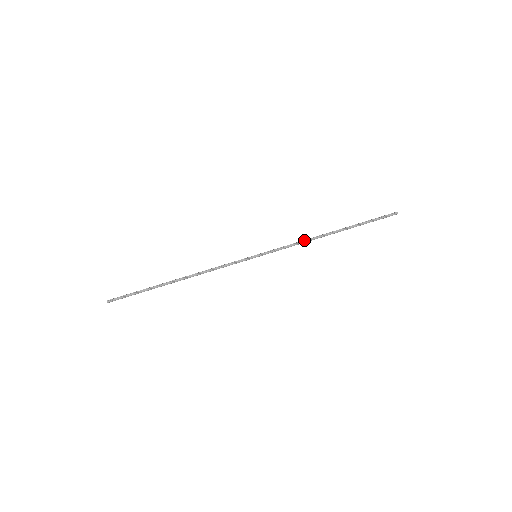
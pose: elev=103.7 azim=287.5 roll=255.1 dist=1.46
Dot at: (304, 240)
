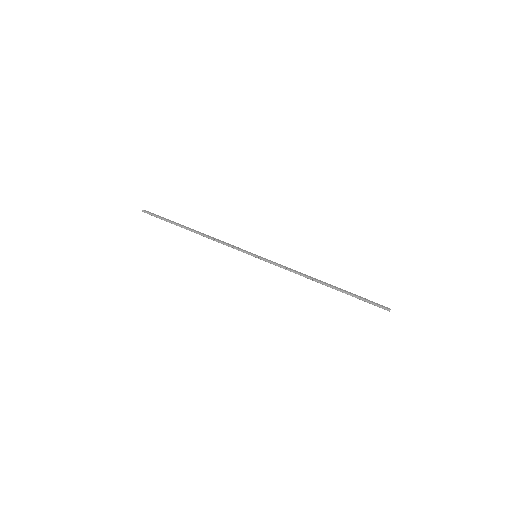
Dot at: (298, 272)
